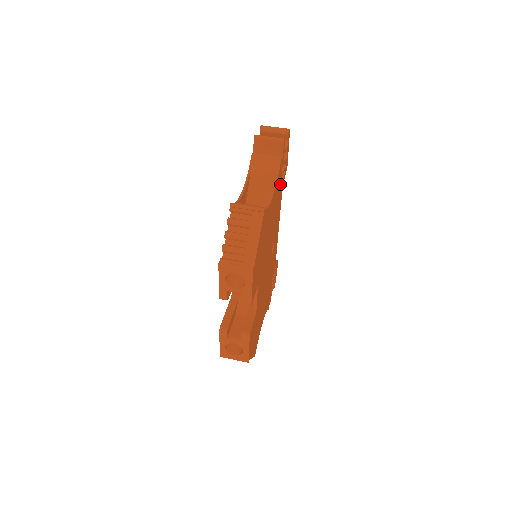
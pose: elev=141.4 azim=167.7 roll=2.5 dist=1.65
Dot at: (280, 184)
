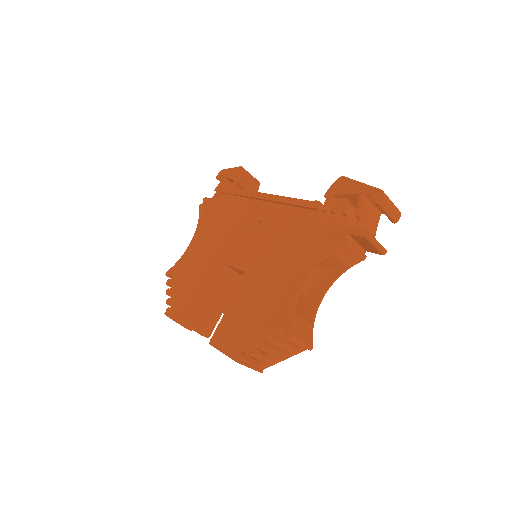
Dot at: occluded
